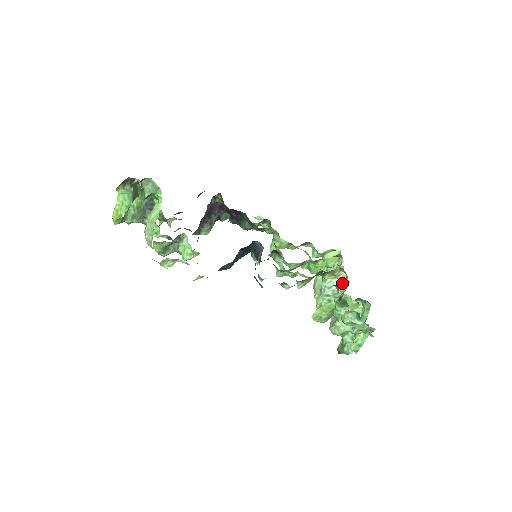
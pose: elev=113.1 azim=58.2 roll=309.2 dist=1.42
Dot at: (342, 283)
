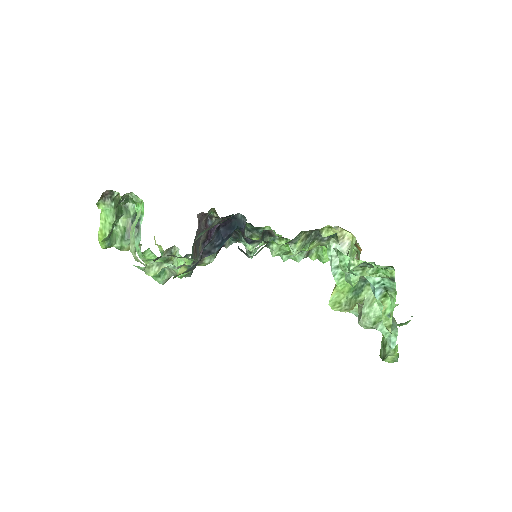
Dot at: (349, 246)
